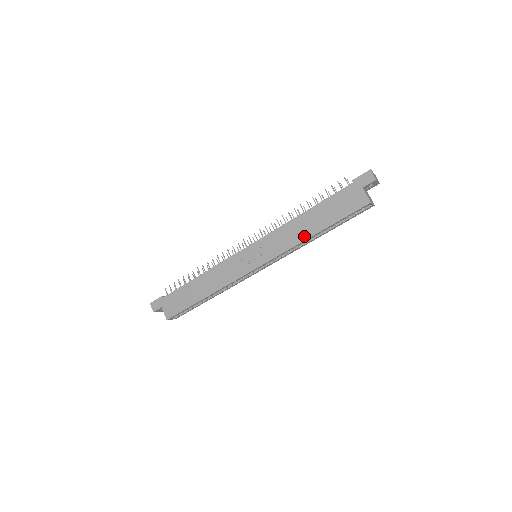
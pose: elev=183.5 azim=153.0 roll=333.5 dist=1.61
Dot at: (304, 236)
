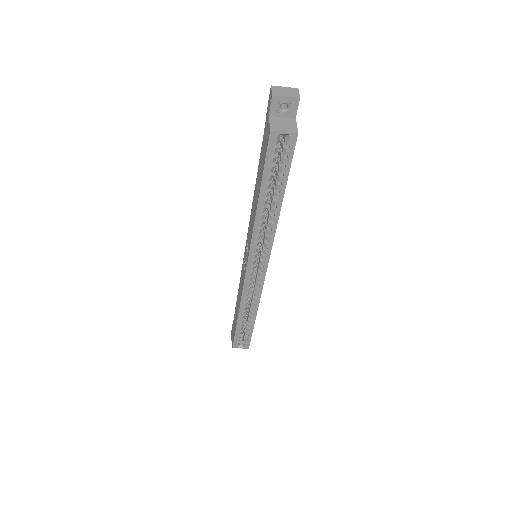
Dot at: (255, 212)
